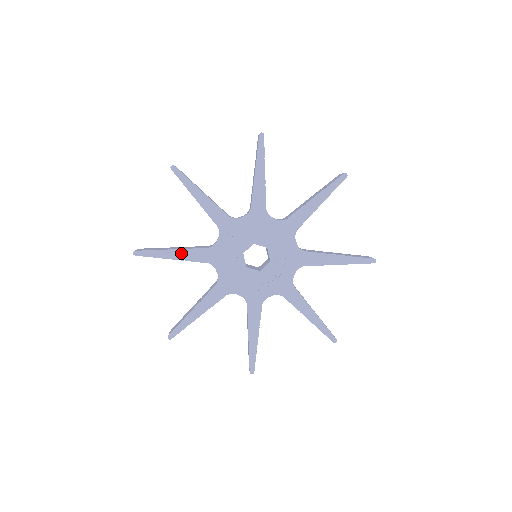
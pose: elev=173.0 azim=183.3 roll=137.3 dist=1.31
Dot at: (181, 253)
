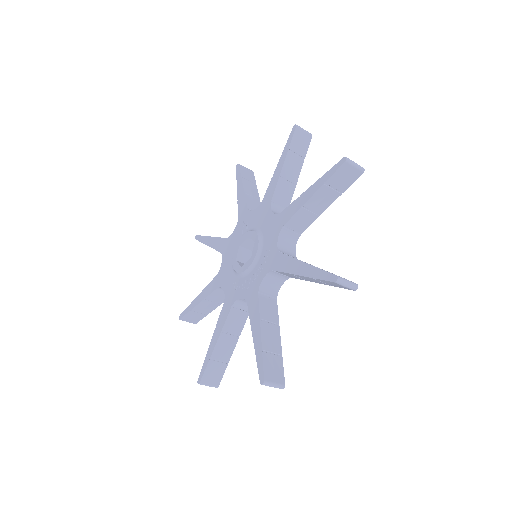
Dot at: (213, 241)
